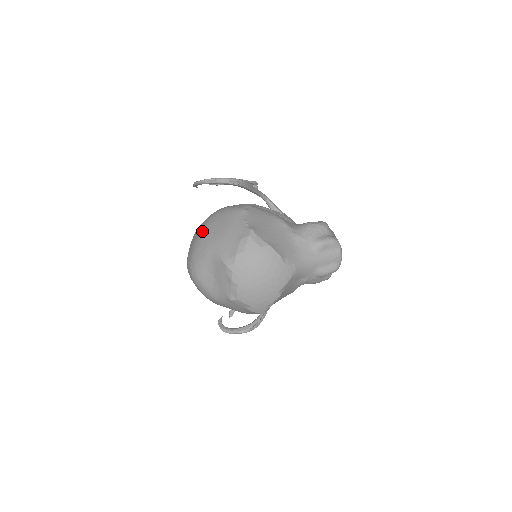
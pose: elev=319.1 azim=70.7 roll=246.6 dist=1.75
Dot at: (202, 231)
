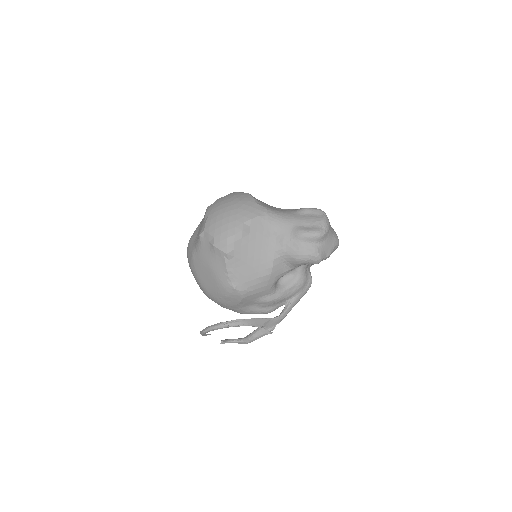
Dot at: occluded
